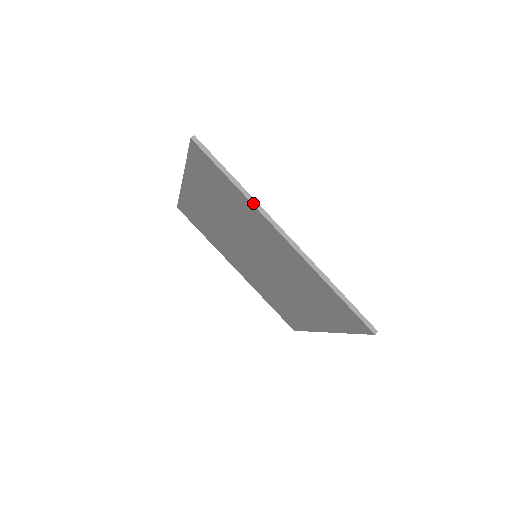
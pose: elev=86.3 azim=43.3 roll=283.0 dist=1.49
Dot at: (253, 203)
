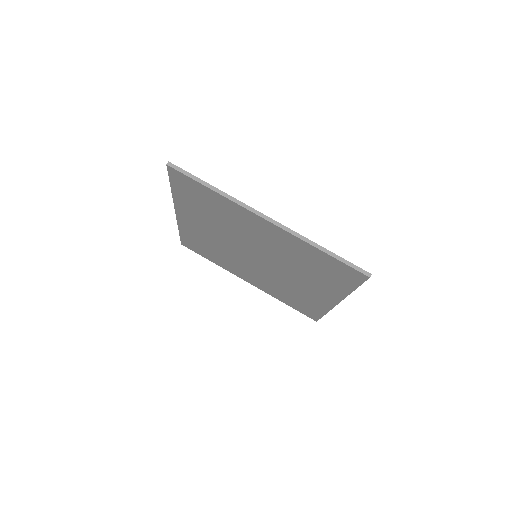
Dot at: (232, 200)
